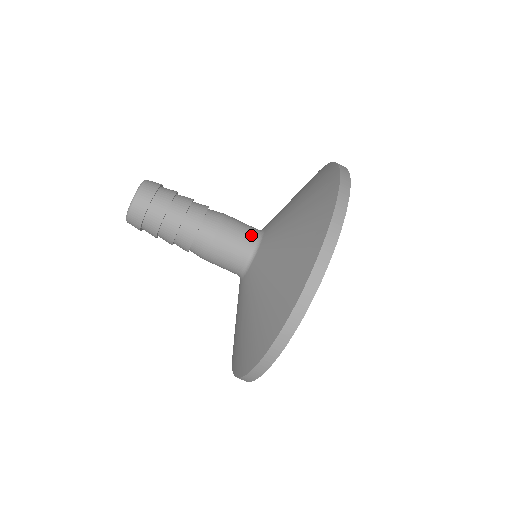
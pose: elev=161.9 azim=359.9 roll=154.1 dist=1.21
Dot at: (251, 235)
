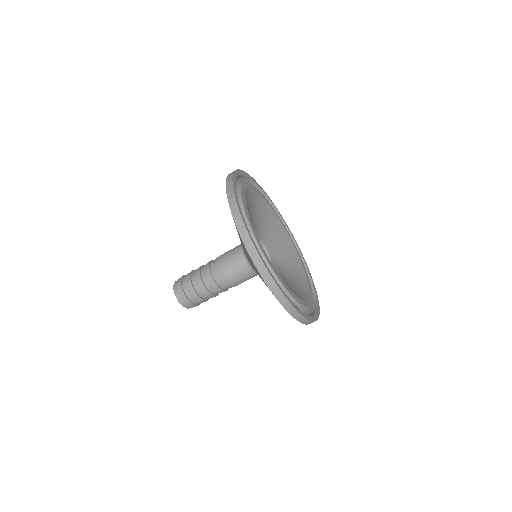
Dot at: (239, 257)
